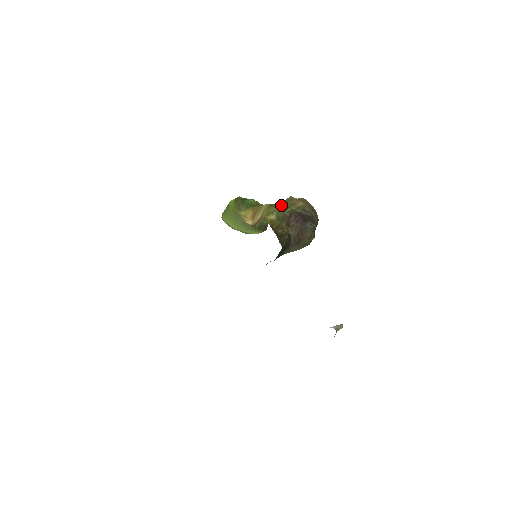
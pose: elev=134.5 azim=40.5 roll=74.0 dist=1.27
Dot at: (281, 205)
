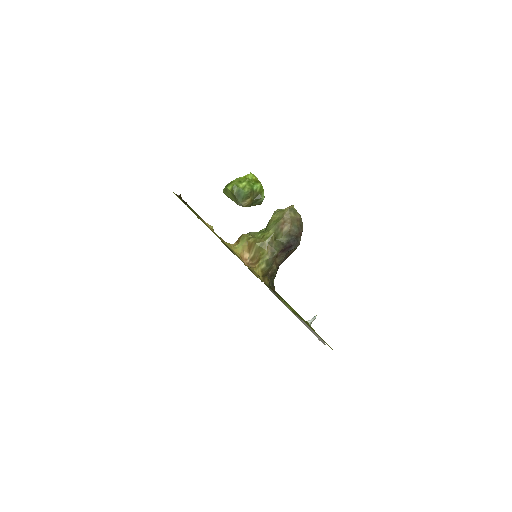
Dot at: (269, 245)
